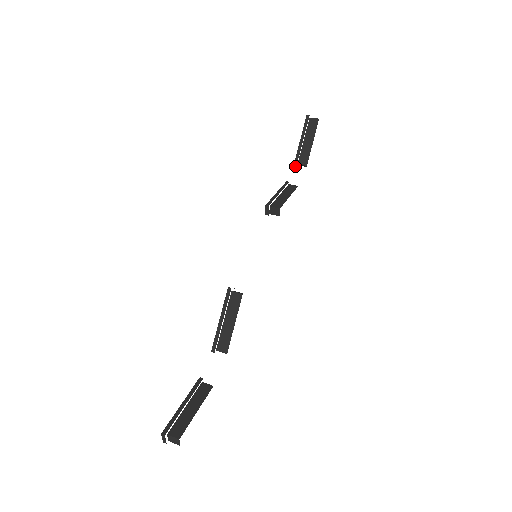
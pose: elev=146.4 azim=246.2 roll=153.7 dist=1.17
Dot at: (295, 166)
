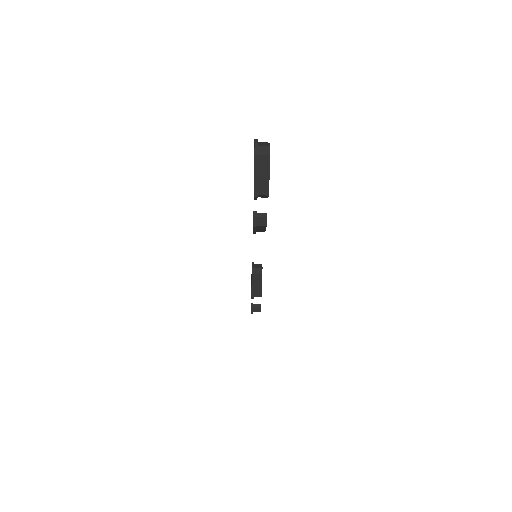
Dot at: (252, 305)
